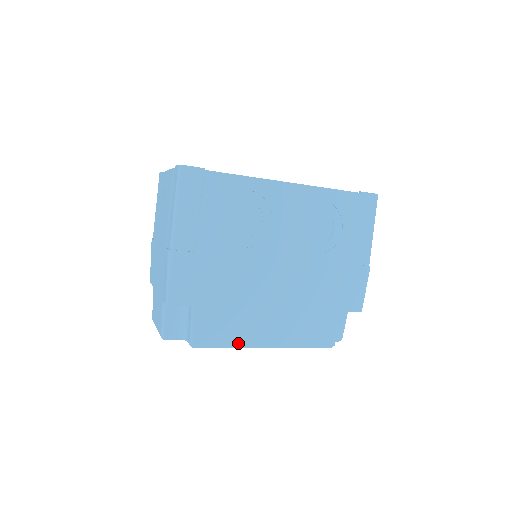
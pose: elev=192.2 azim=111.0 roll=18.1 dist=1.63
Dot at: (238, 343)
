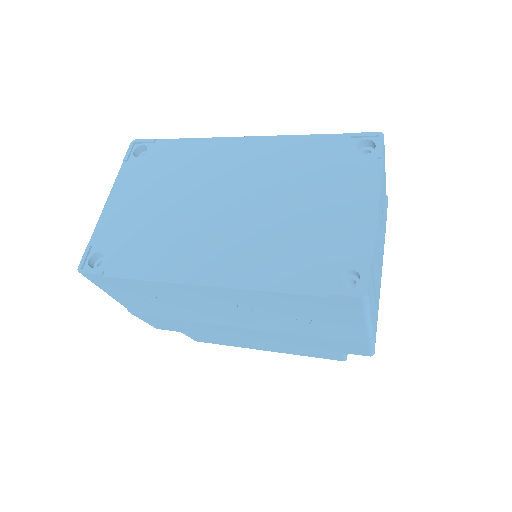
Dot at: (235, 346)
